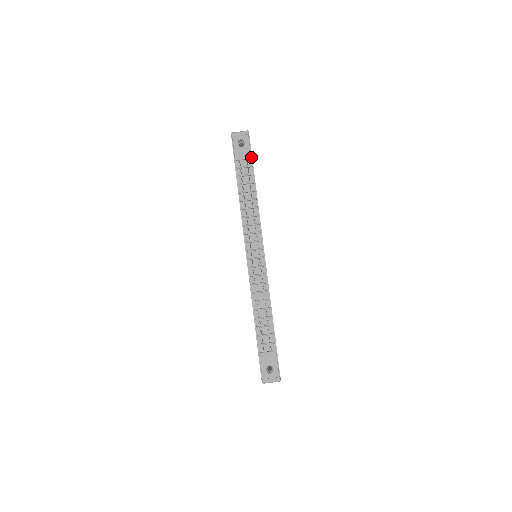
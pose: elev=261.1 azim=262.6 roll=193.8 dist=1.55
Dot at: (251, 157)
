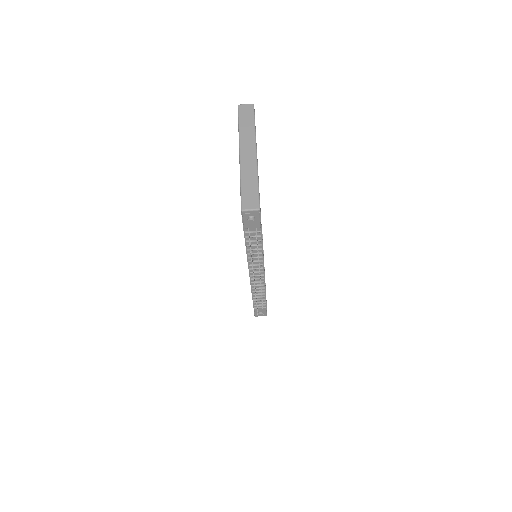
Dot at: (260, 225)
